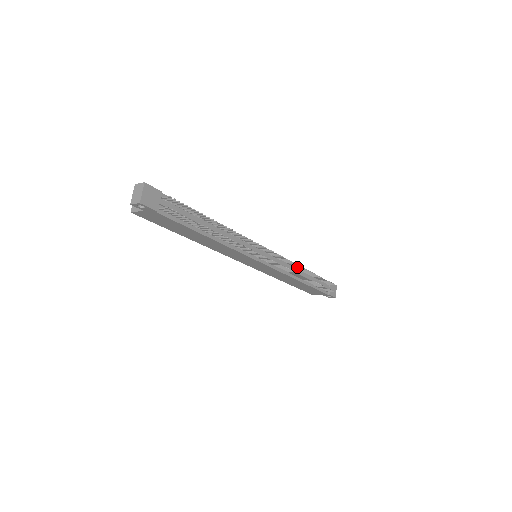
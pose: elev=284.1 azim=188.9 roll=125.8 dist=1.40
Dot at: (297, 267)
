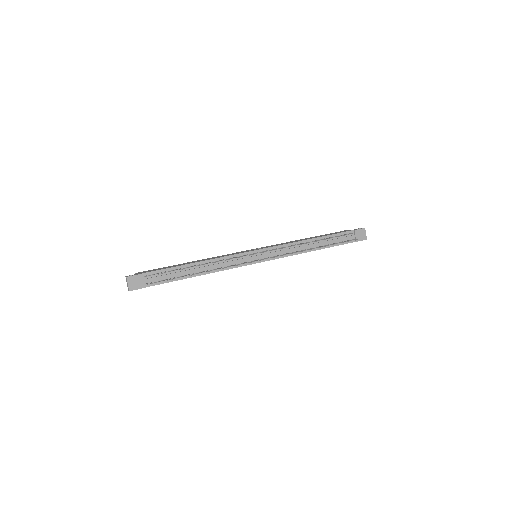
Dot at: occluded
